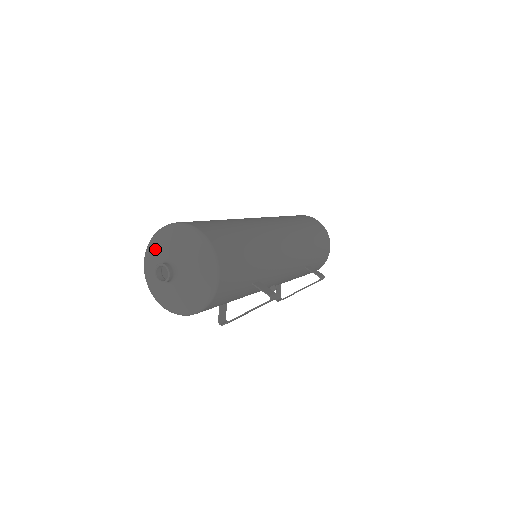
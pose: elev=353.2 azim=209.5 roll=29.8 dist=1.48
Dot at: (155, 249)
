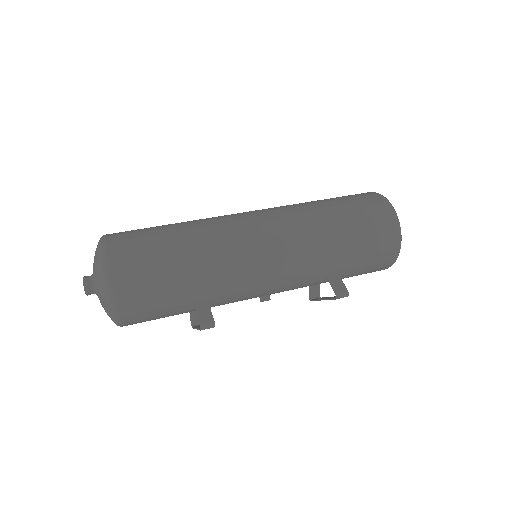
Dot at: occluded
